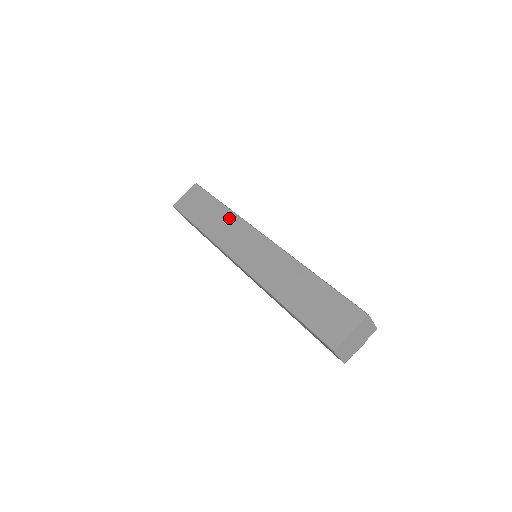
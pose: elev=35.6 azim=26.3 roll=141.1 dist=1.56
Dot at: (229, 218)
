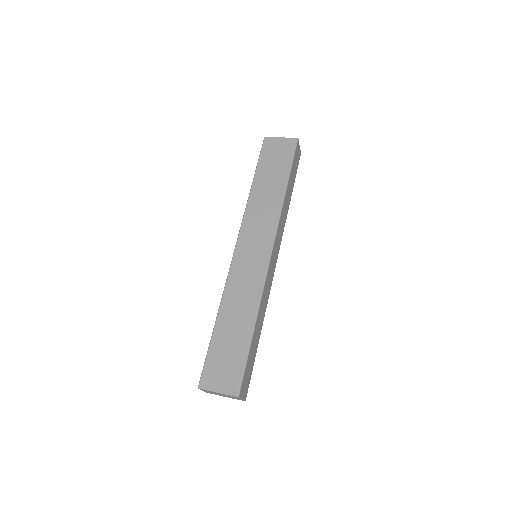
Dot at: (274, 205)
